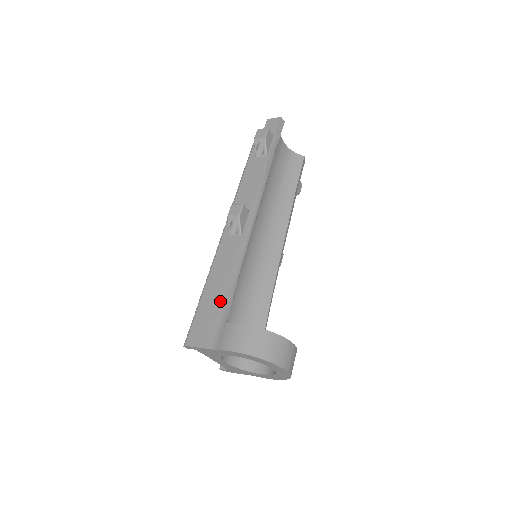
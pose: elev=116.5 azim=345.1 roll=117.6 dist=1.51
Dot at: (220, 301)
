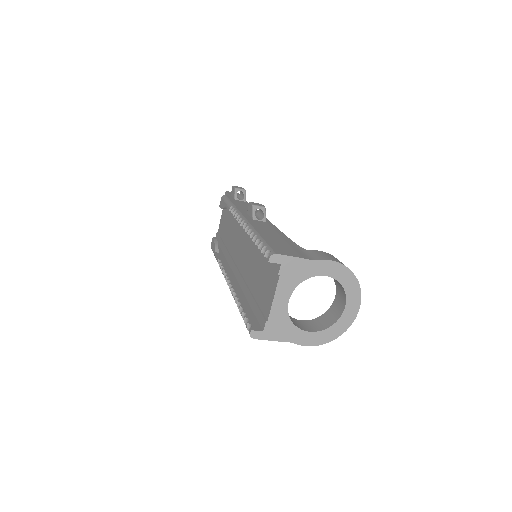
Dot at: (286, 241)
